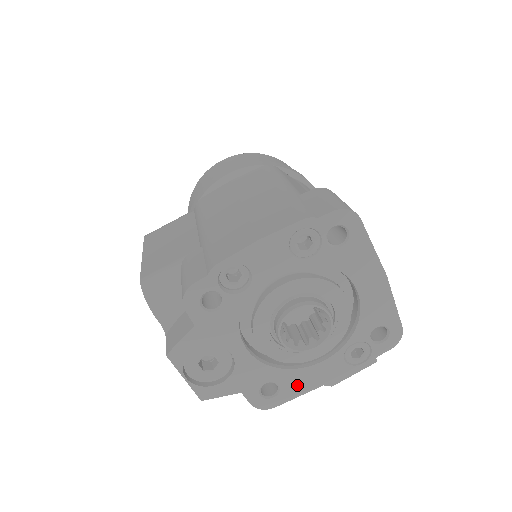
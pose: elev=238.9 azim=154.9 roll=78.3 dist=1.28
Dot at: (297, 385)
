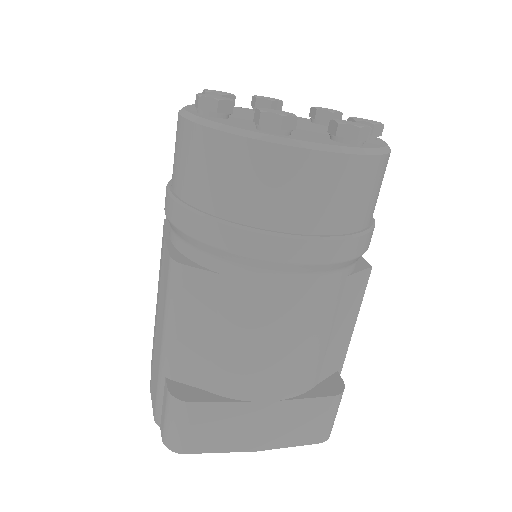
Dot at: occluded
